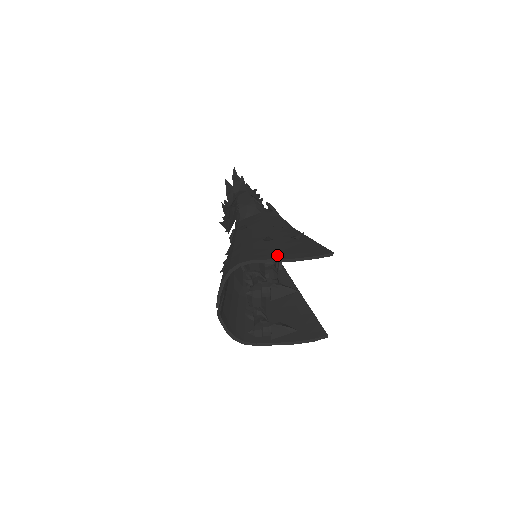
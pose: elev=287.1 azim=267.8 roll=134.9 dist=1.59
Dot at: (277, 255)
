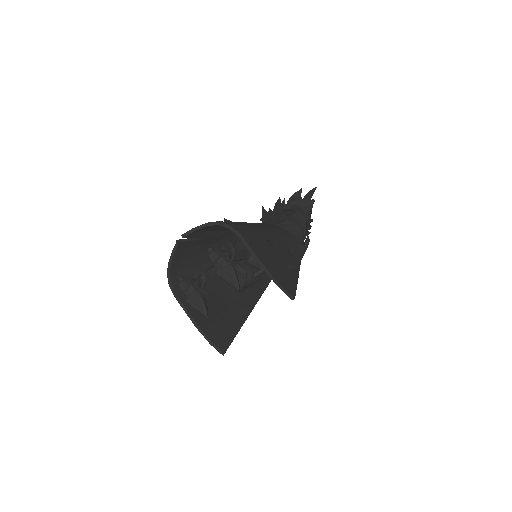
Dot at: (259, 252)
